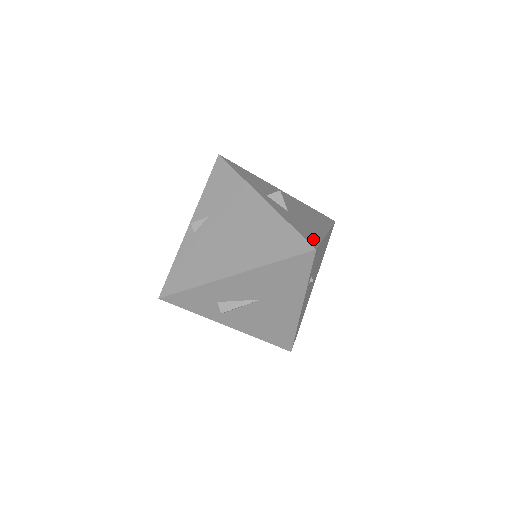
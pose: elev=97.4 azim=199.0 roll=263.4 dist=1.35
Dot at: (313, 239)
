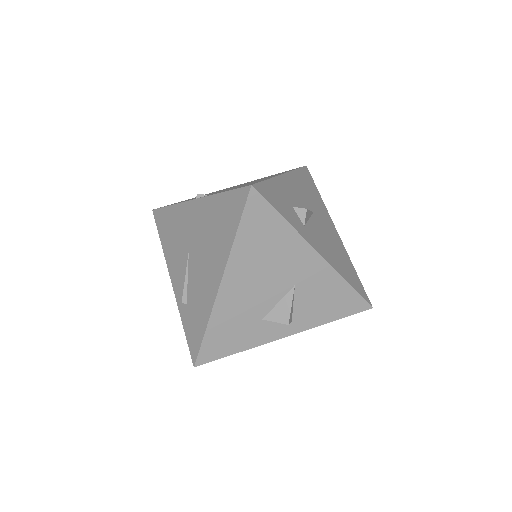
Dot at: occluded
